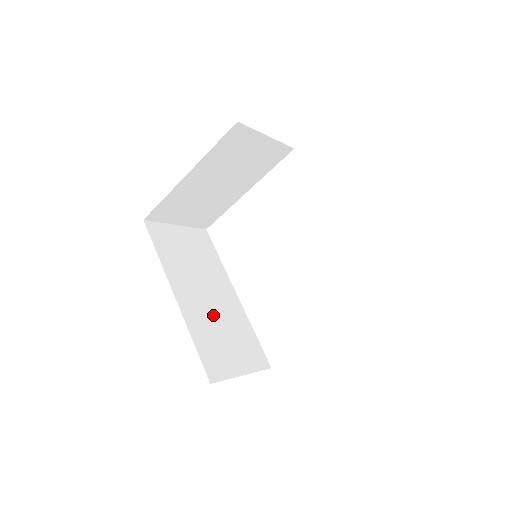
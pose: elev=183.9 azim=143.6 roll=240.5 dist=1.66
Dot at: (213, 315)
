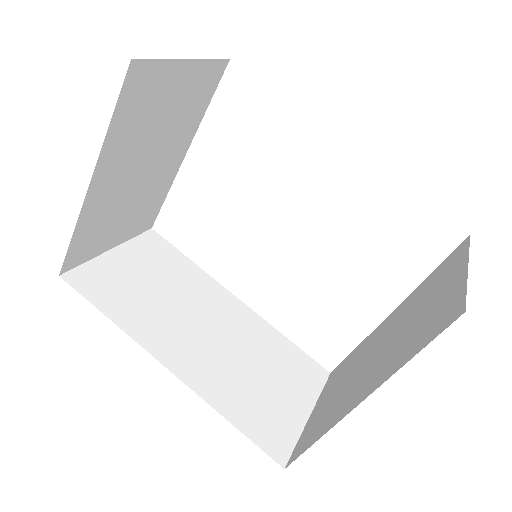
Dot at: (229, 356)
